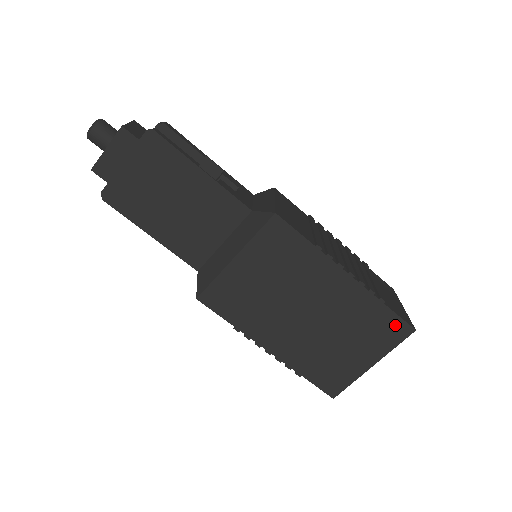
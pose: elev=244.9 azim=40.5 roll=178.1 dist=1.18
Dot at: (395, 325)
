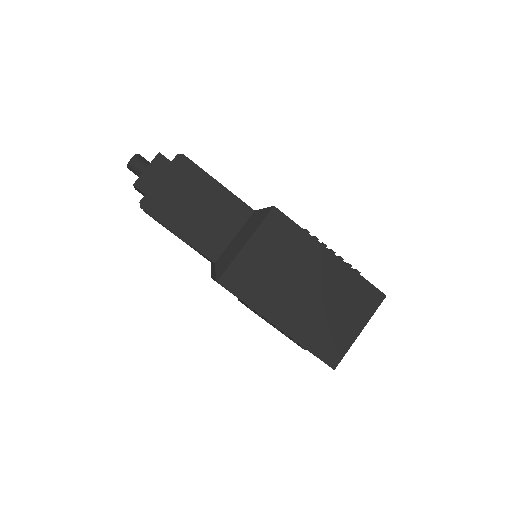
Dot at: (371, 292)
